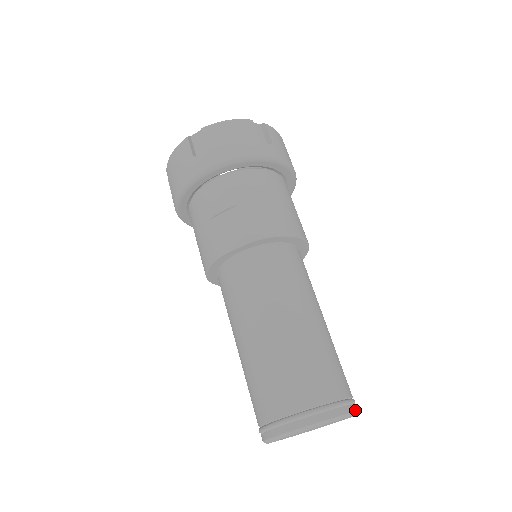
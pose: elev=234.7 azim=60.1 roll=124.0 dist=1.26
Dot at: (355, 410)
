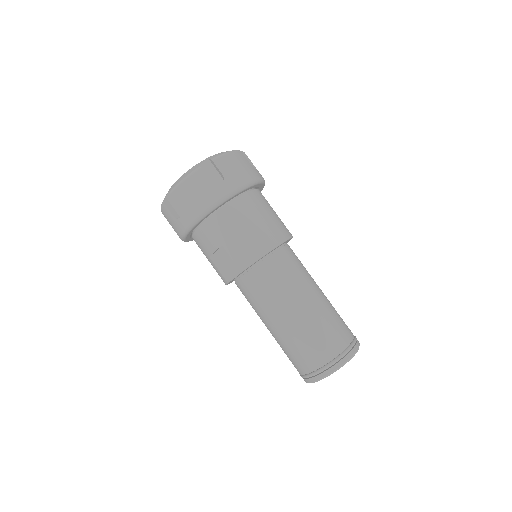
Dot at: (353, 353)
